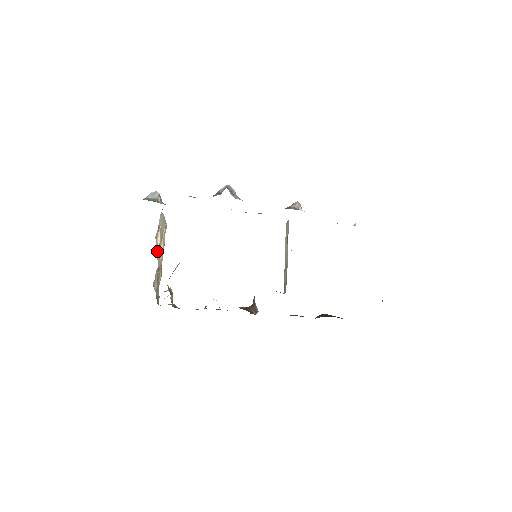
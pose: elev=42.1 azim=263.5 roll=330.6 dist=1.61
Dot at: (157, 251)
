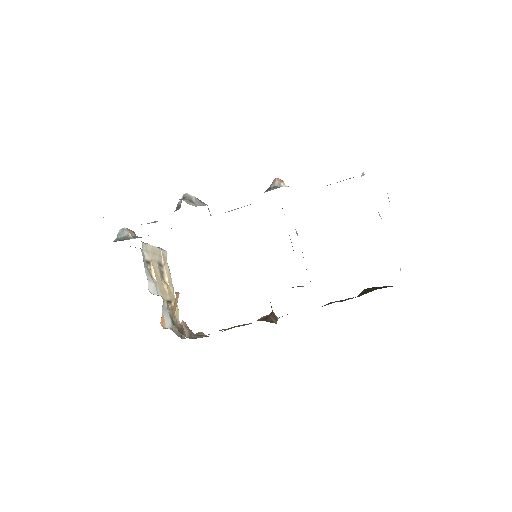
Dot at: (154, 287)
